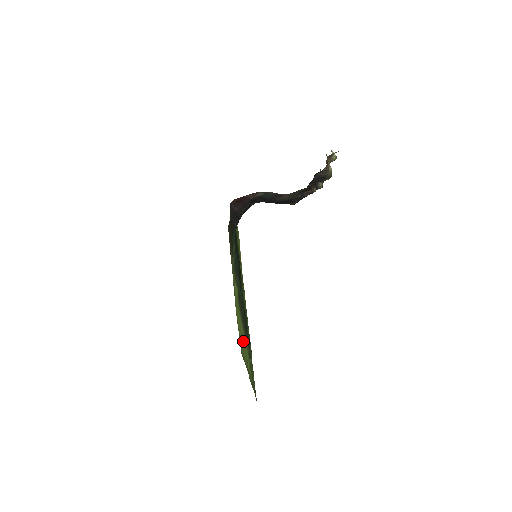
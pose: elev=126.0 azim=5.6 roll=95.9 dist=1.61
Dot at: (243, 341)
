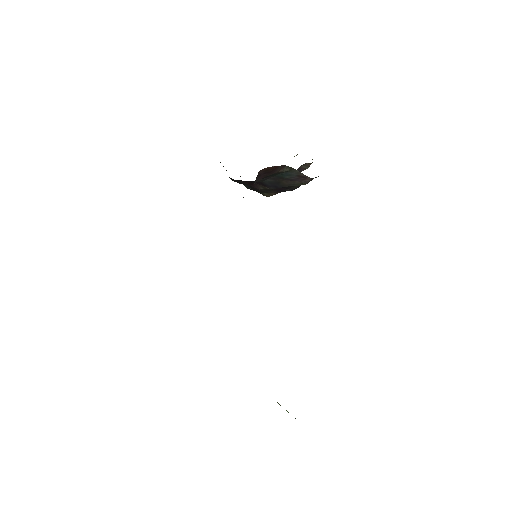
Dot at: occluded
